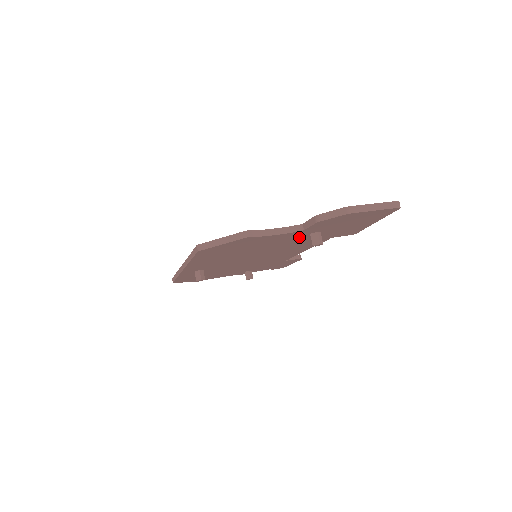
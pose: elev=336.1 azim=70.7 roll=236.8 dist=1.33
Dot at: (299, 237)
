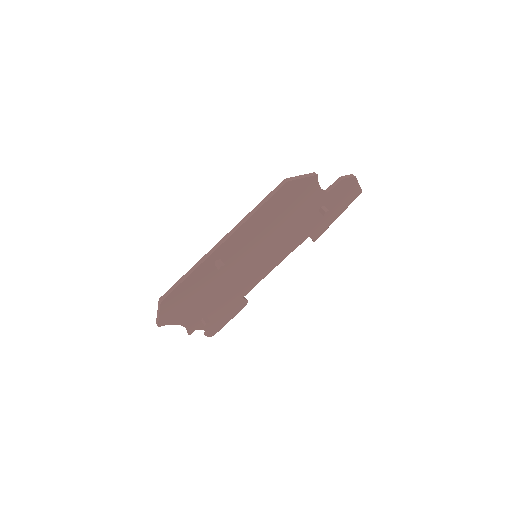
Dot at: (312, 211)
